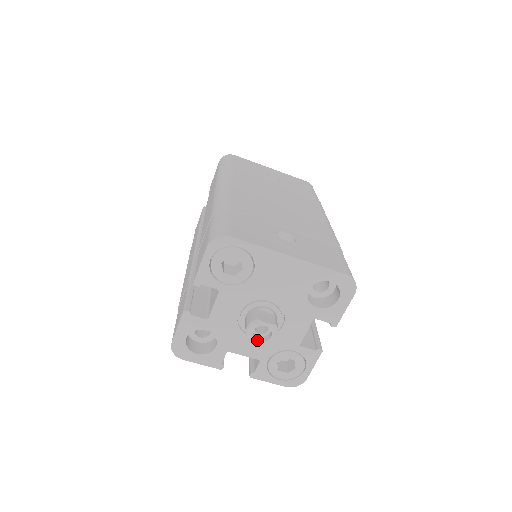
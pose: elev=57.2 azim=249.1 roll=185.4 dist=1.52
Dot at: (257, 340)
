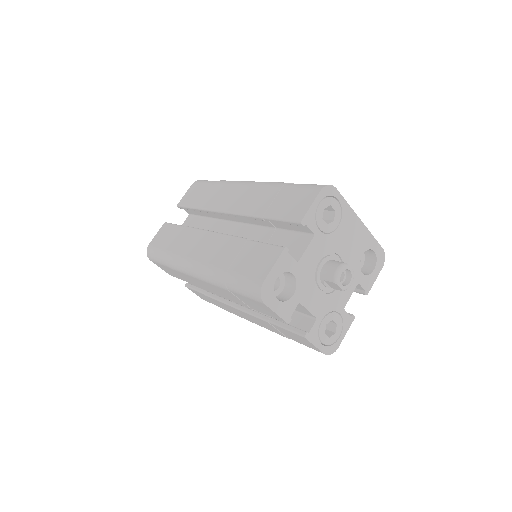
Dot at: occluded
